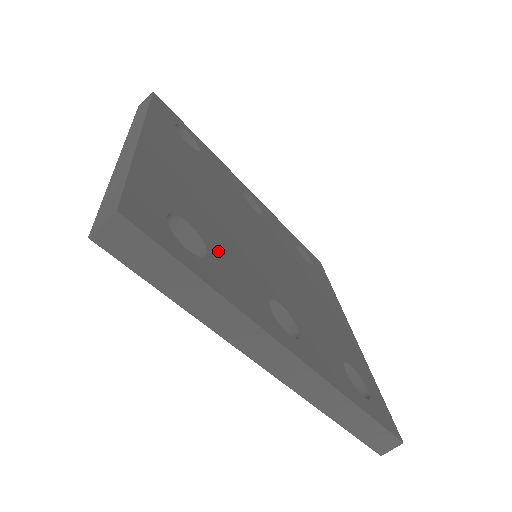
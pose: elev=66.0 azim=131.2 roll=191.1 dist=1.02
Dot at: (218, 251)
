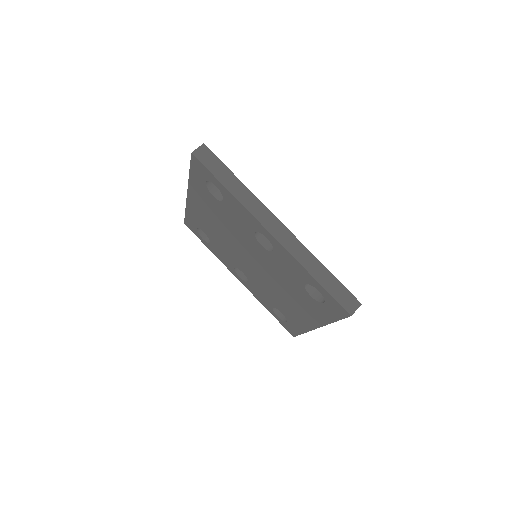
Dot at: occluded
